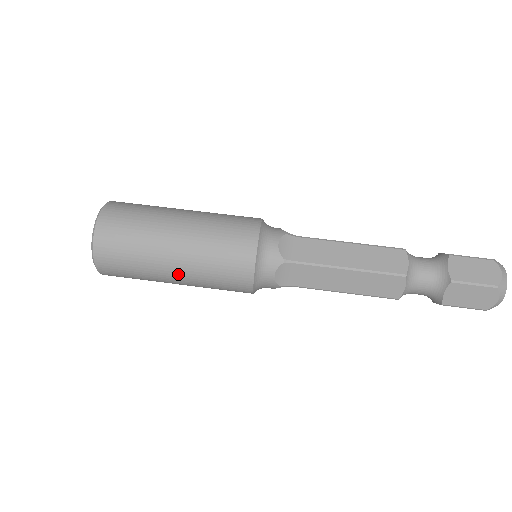
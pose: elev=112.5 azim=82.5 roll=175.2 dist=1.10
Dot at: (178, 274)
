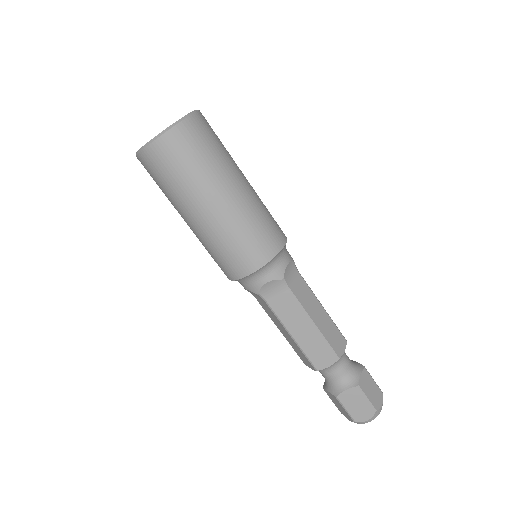
Dot at: (206, 216)
